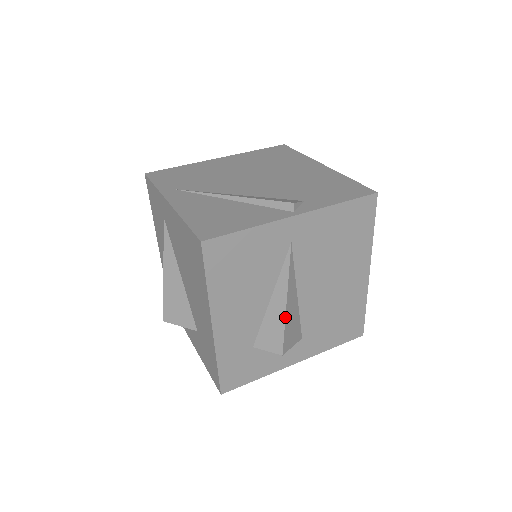
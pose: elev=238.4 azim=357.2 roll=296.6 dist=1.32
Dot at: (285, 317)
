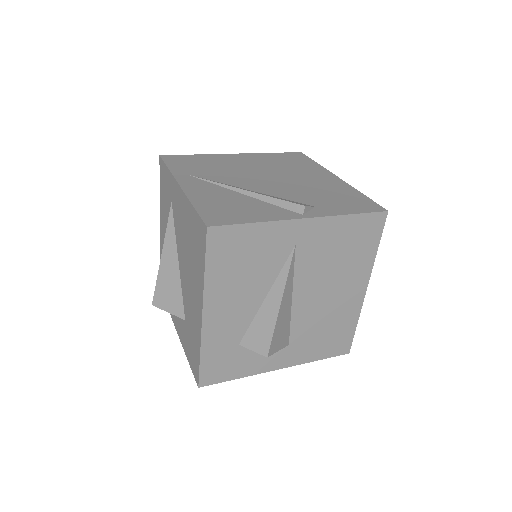
Dot at: (276, 319)
